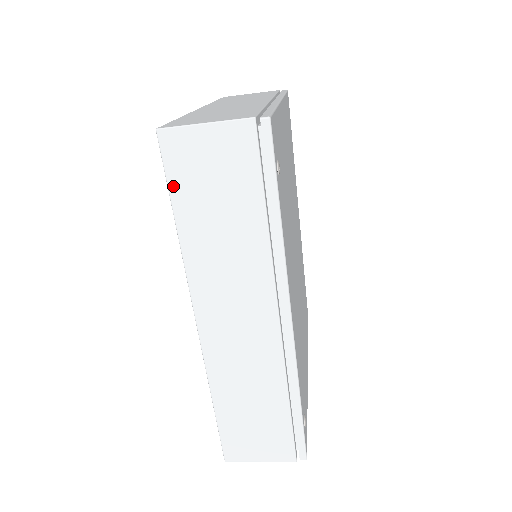
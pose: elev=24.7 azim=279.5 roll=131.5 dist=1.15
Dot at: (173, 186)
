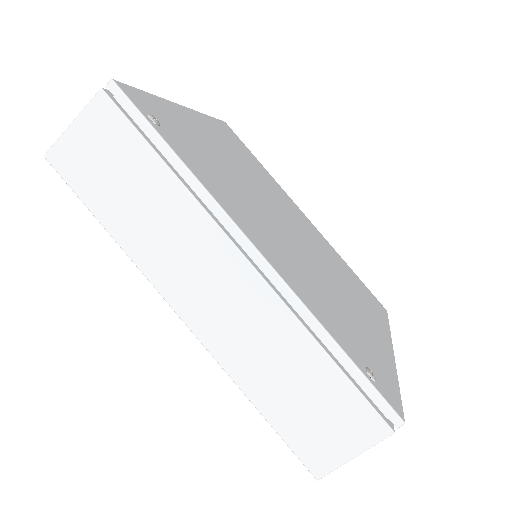
Dot at: (81, 194)
